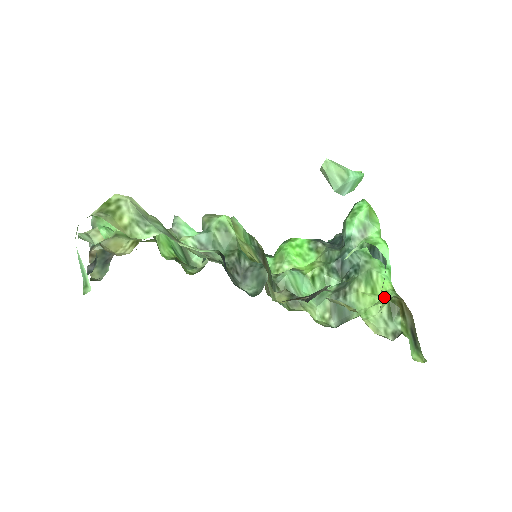
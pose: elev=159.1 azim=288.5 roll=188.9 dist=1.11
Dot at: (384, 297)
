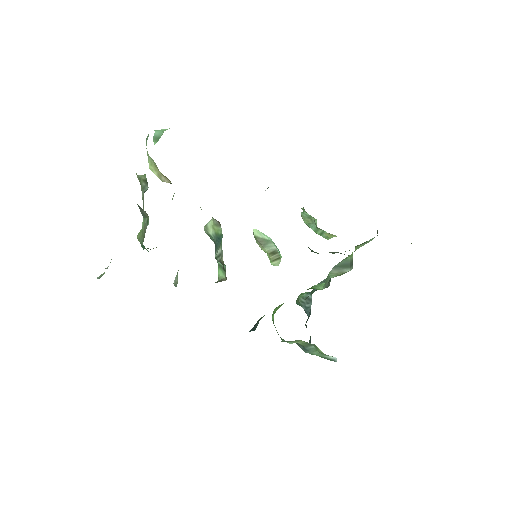
Dot at: occluded
